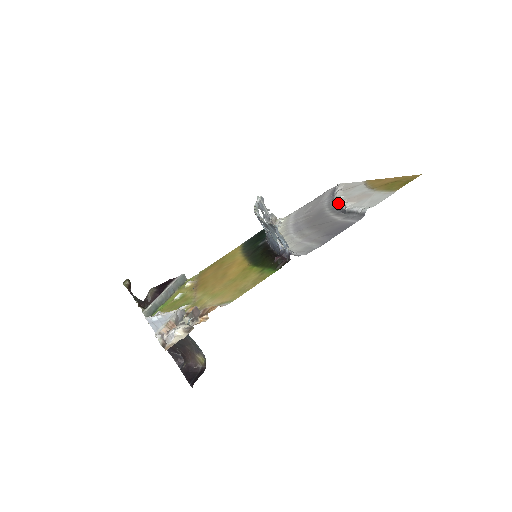
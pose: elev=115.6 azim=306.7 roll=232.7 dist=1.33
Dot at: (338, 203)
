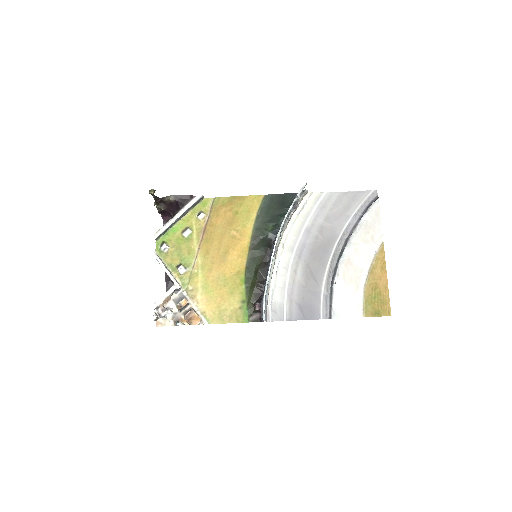
Dot at: (341, 261)
